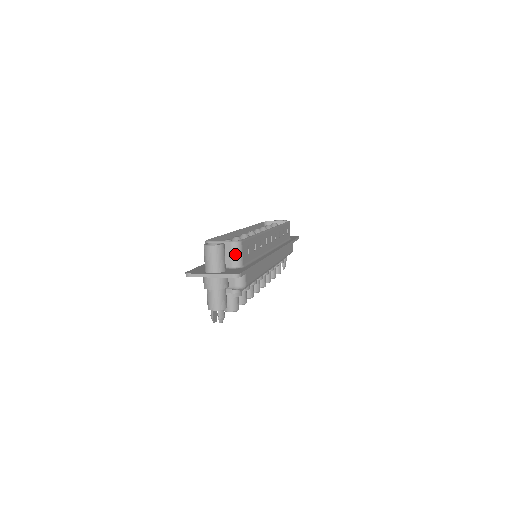
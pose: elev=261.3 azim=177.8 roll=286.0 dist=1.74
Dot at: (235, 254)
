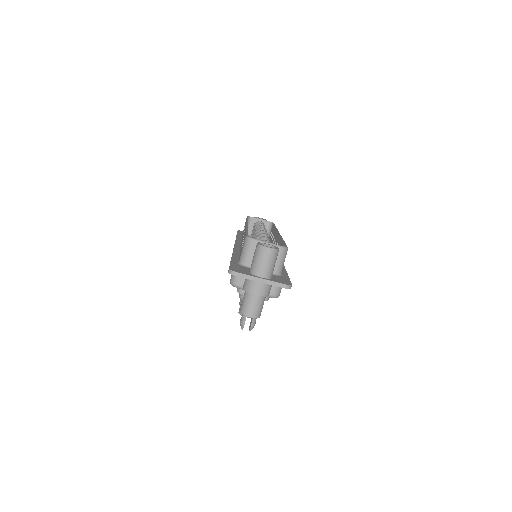
Dot at: (280, 260)
